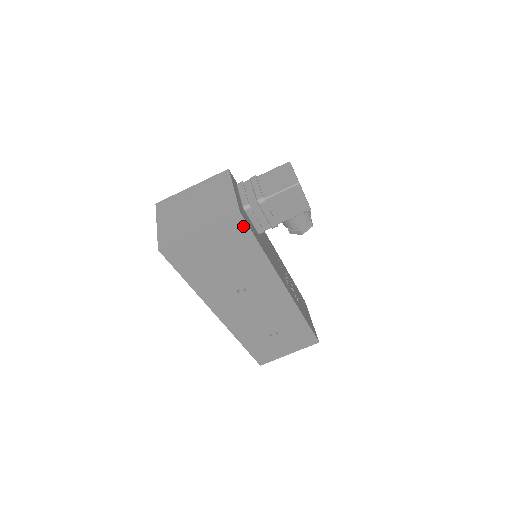
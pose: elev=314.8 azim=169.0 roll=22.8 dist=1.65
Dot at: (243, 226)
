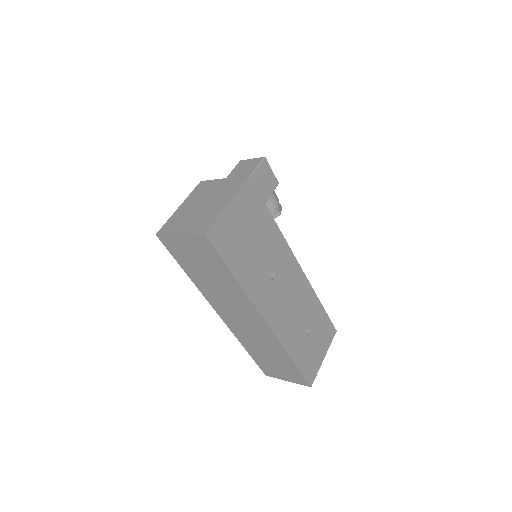
Dot at: (255, 191)
